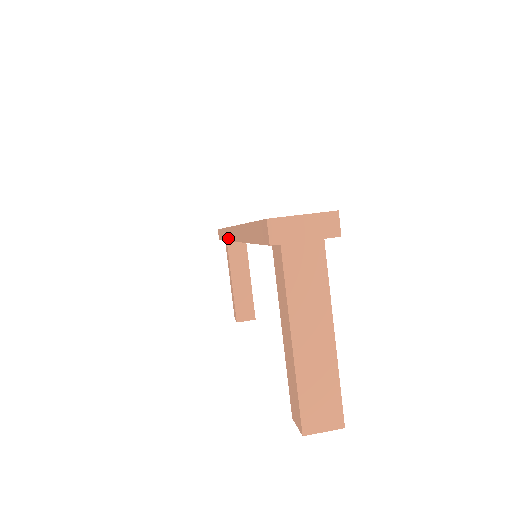
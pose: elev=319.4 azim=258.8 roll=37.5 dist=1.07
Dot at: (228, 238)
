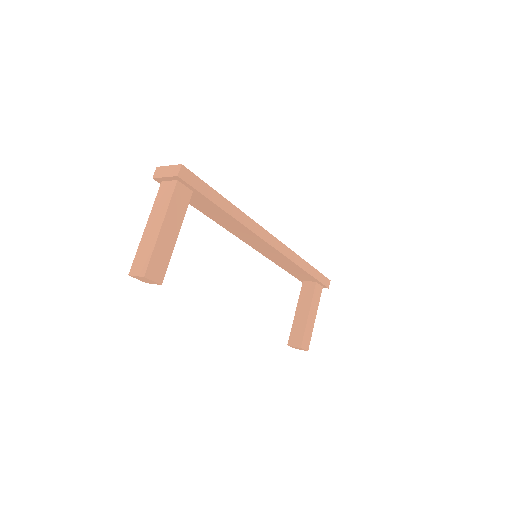
Dot at: occluded
